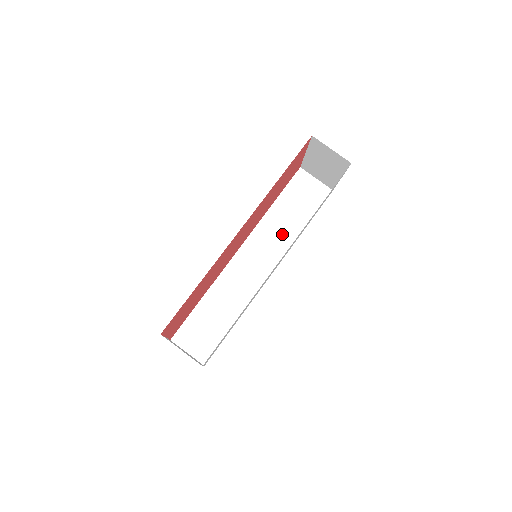
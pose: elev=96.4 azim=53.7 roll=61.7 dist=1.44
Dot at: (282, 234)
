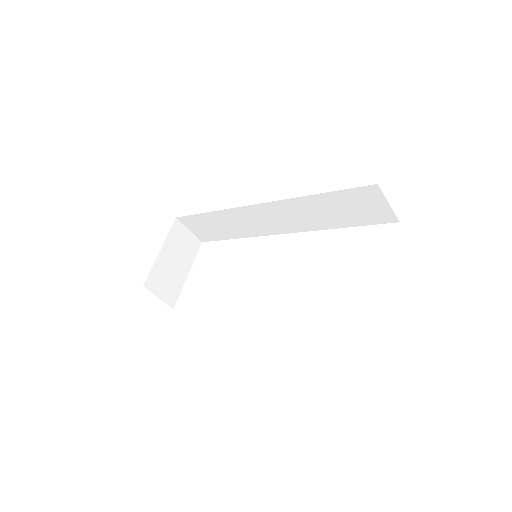
Dot at: (312, 218)
